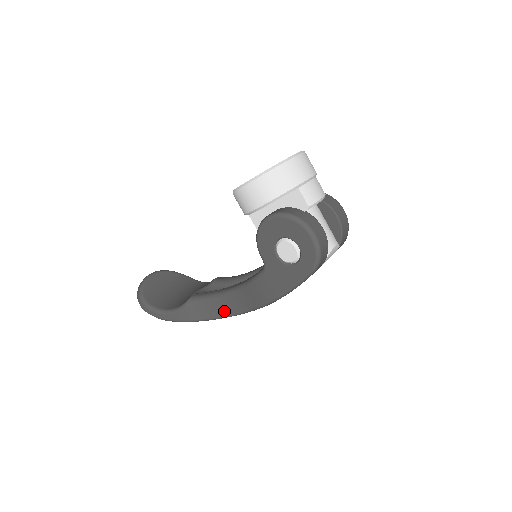
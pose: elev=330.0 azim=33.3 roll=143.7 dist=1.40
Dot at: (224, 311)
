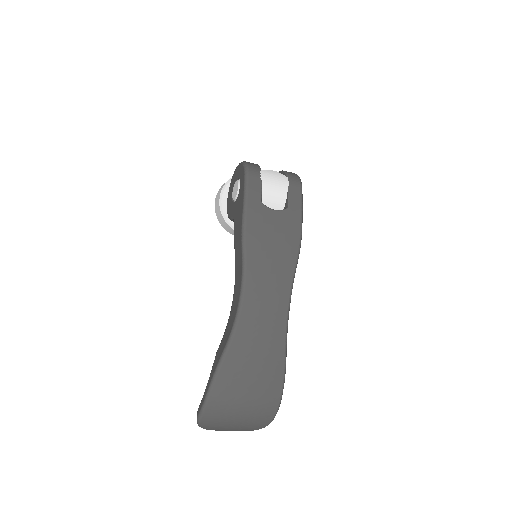
Dot at: (235, 307)
